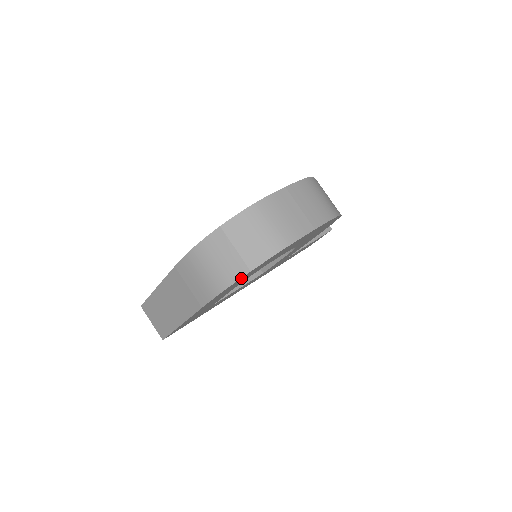
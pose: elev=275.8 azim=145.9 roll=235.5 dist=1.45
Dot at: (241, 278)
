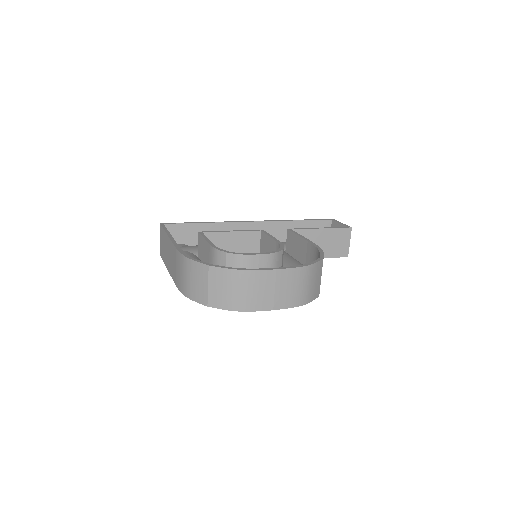
Dot at: (202, 302)
